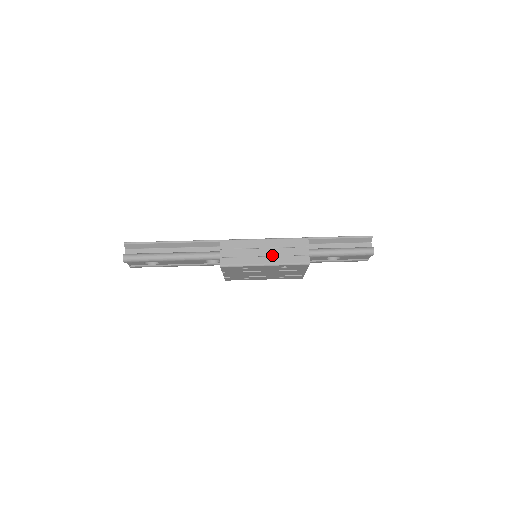
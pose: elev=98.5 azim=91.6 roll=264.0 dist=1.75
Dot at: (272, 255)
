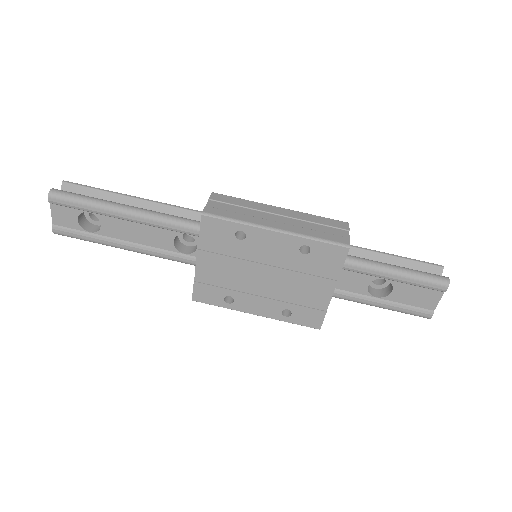
Dot at: (289, 224)
